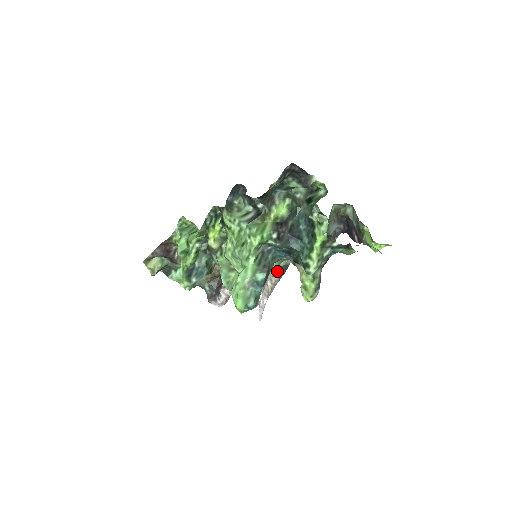
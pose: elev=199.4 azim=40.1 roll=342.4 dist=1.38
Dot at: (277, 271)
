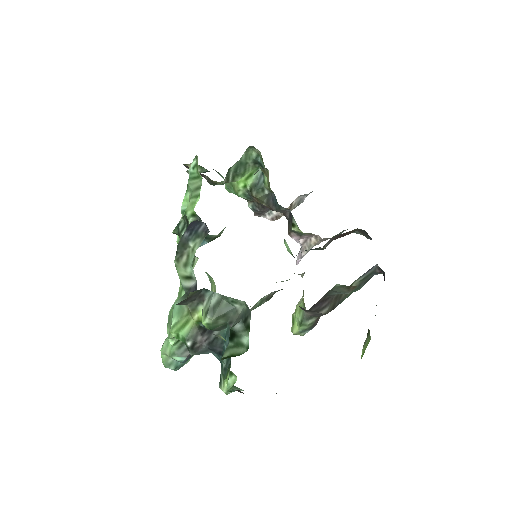
Dot at: occluded
